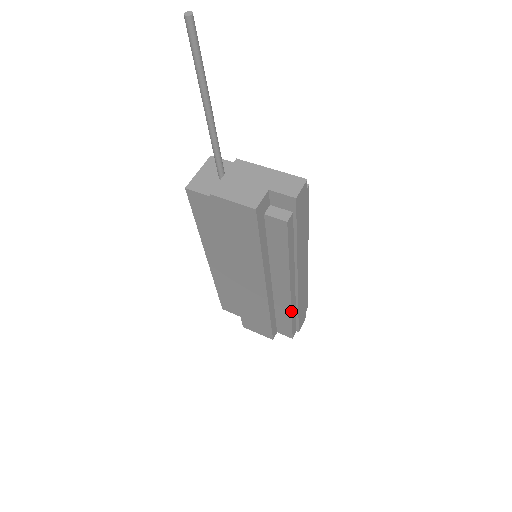
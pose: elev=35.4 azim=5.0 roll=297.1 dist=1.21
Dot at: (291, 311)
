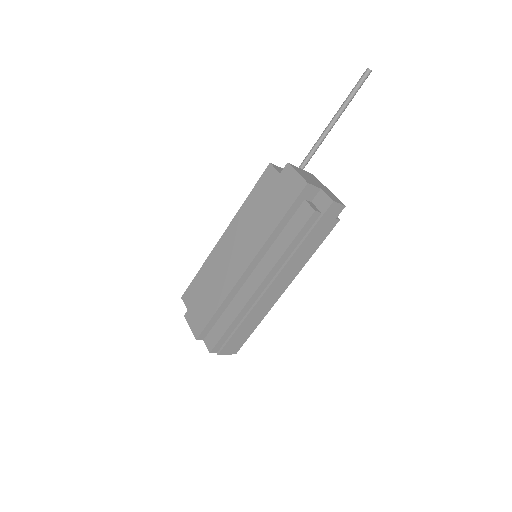
Dot at: (239, 313)
